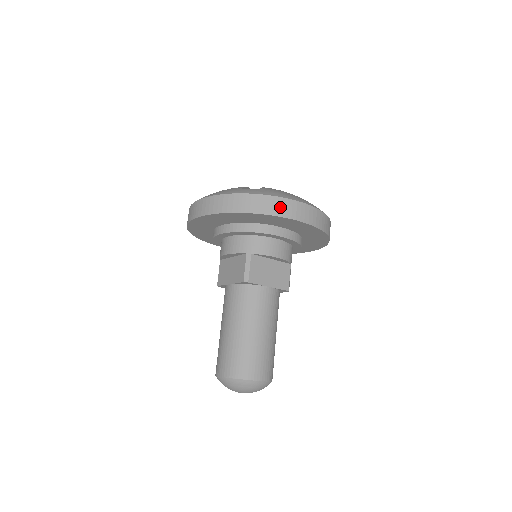
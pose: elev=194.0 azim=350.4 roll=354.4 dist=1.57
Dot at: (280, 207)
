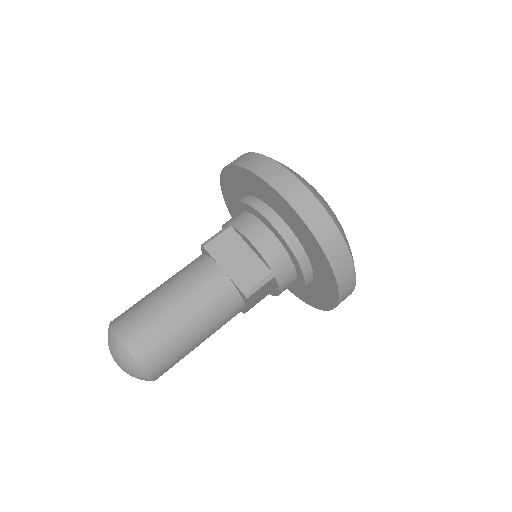
Dot at: (270, 171)
